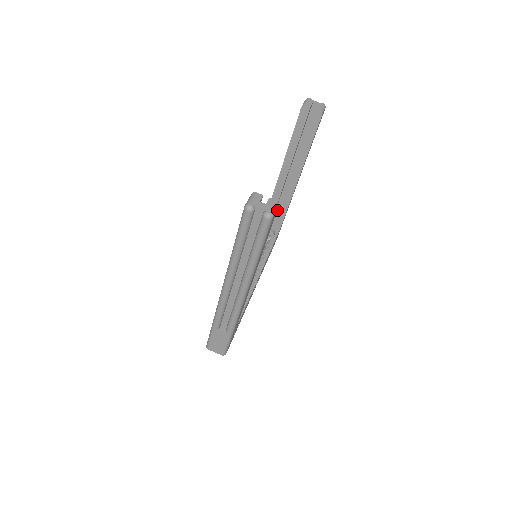
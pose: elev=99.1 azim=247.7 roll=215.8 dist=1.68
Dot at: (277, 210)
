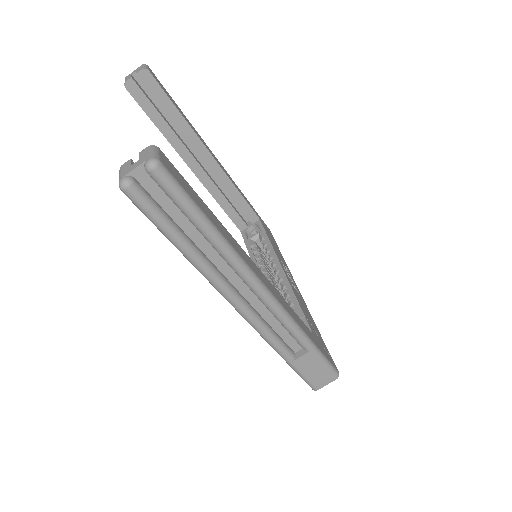
Dot at: (235, 206)
